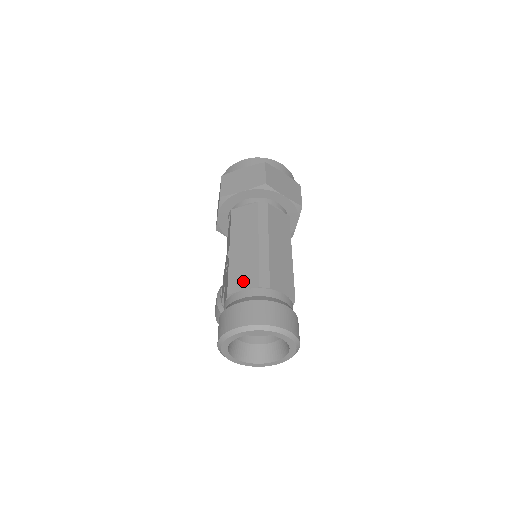
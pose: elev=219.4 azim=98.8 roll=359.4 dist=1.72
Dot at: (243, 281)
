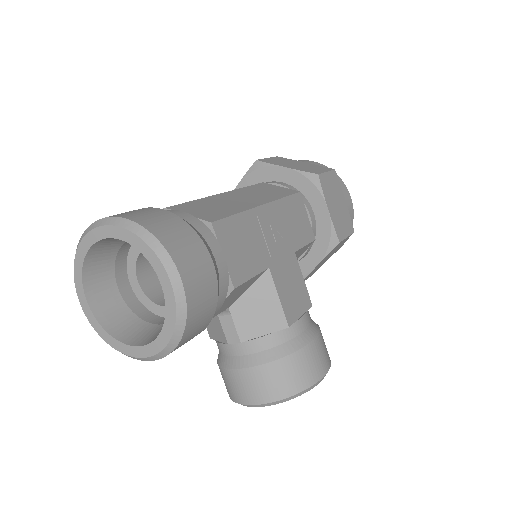
Dot at: occluded
